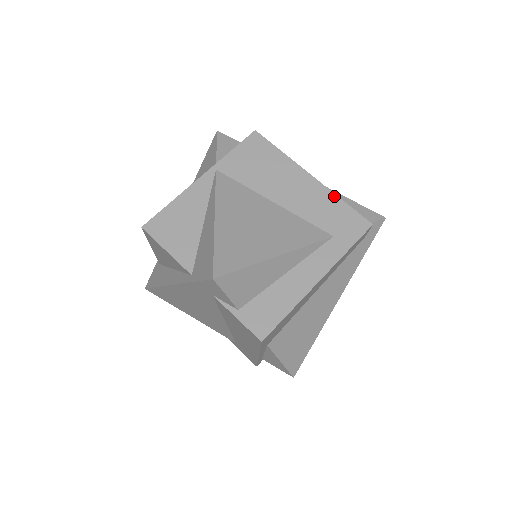
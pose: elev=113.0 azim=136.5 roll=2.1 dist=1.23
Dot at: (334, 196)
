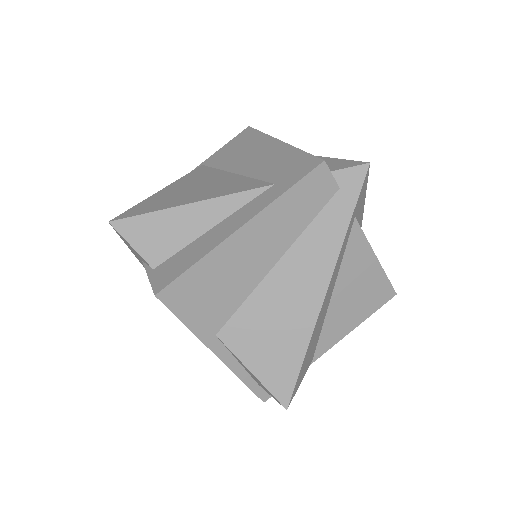
Dot at: (294, 149)
